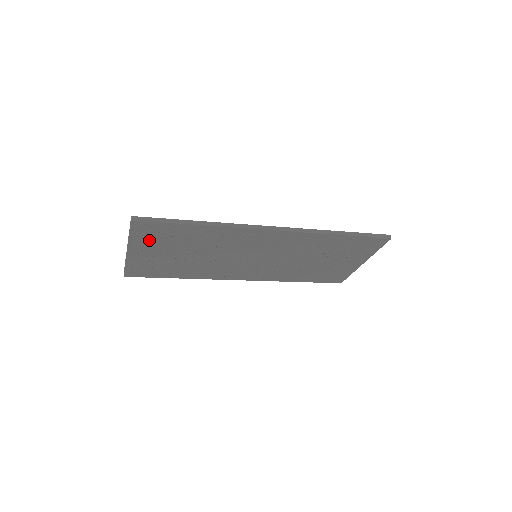
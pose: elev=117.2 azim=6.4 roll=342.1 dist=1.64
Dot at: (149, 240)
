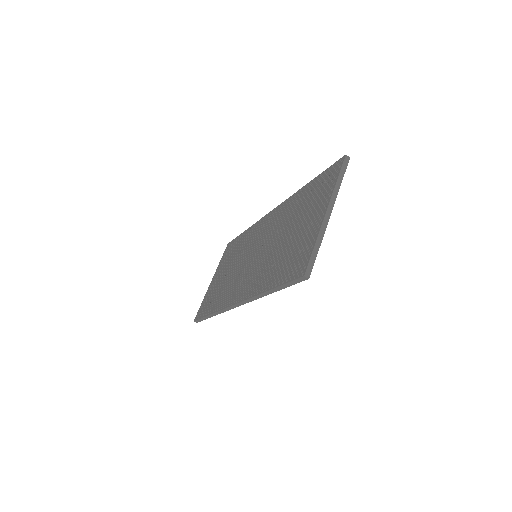
Dot at: occluded
